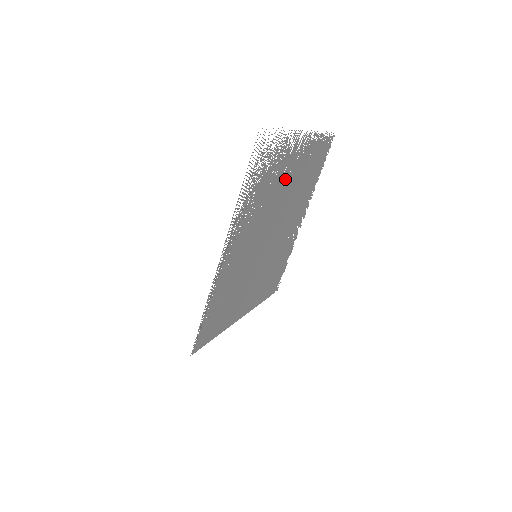
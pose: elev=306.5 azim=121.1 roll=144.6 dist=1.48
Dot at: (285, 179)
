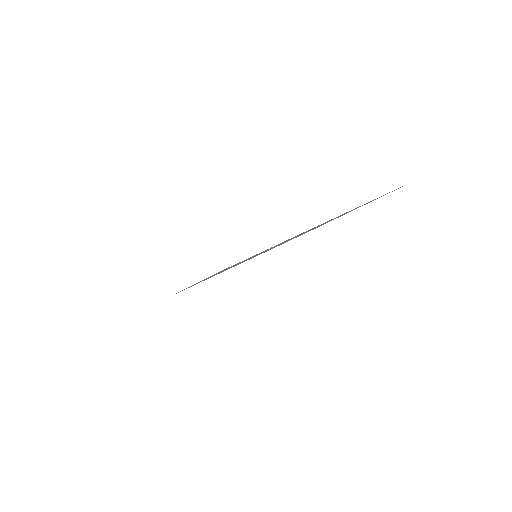
Dot at: (296, 236)
